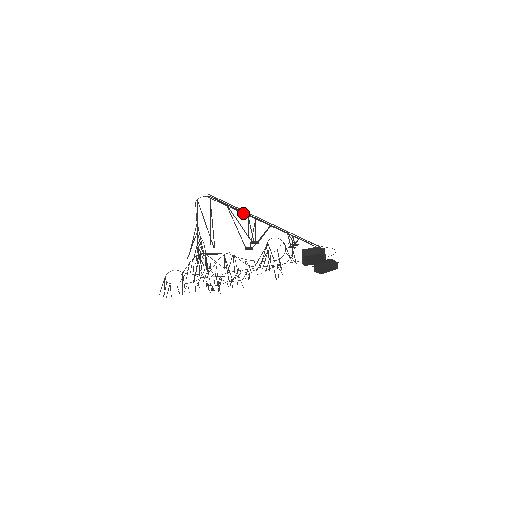
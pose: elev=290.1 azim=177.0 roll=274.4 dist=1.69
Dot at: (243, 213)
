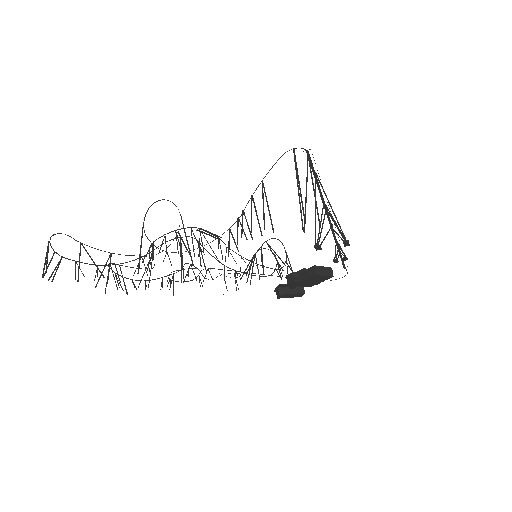
Dot at: (322, 196)
